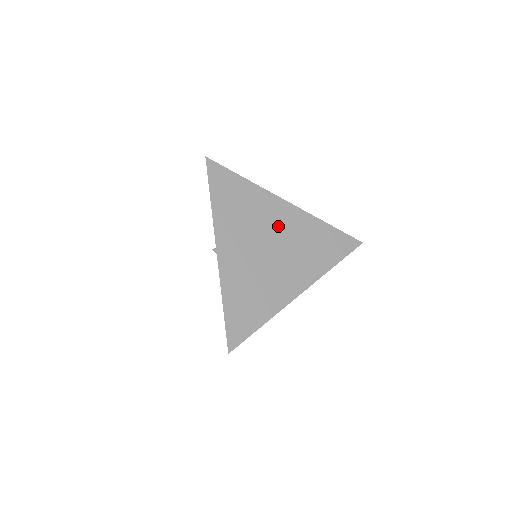
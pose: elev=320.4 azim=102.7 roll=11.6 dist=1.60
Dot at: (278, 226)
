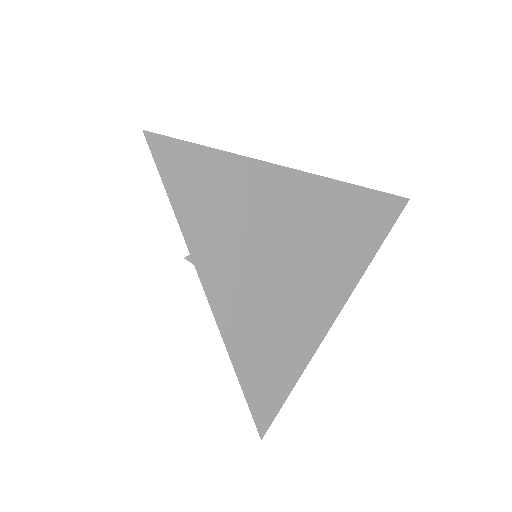
Dot at: (291, 218)
